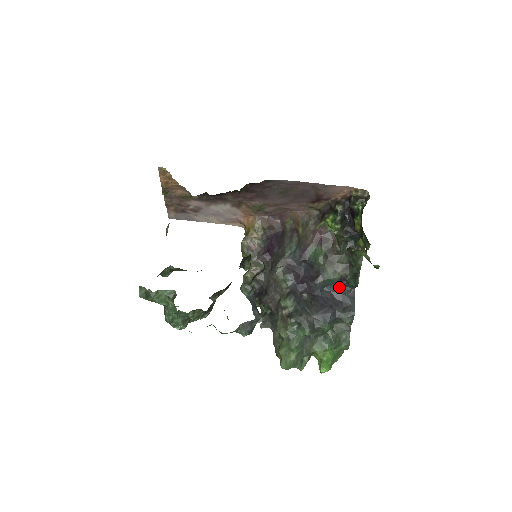
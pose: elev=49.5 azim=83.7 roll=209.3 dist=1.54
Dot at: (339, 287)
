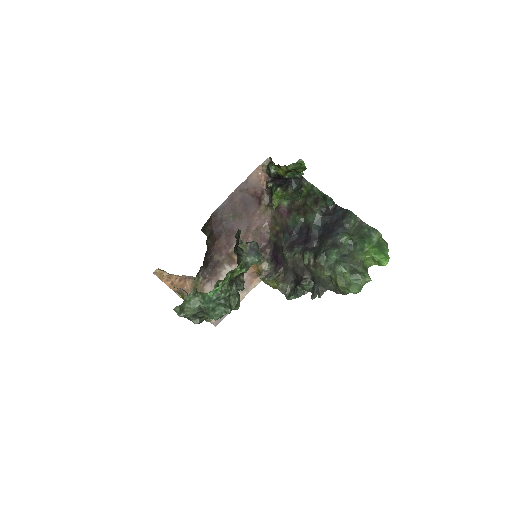
Dot at: (326, 215)
